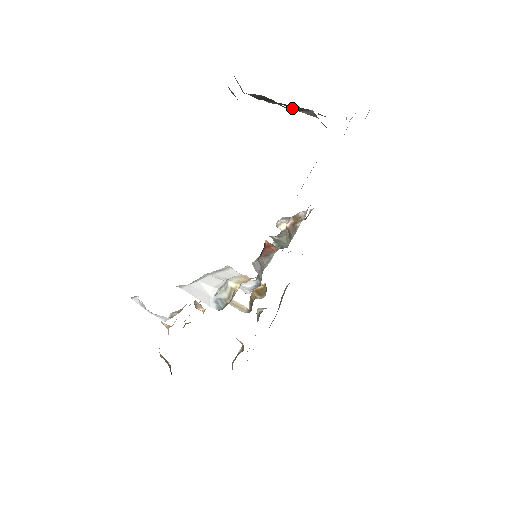
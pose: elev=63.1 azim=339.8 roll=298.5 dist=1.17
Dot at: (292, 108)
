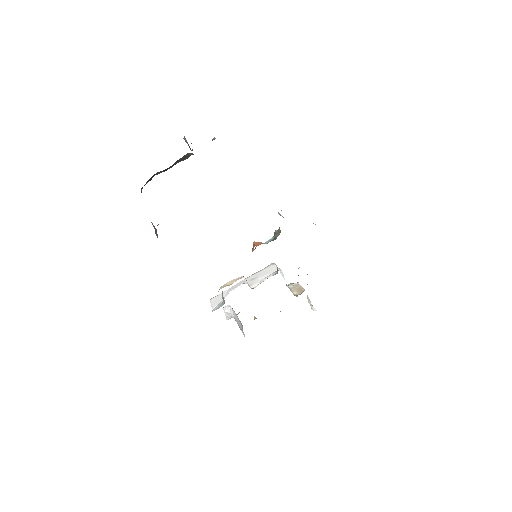
Dot at: occluded
